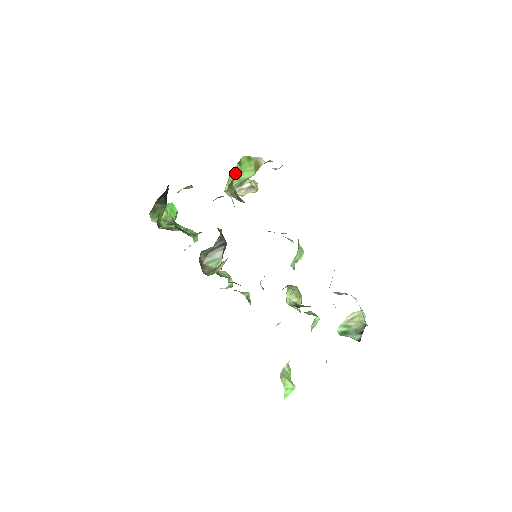
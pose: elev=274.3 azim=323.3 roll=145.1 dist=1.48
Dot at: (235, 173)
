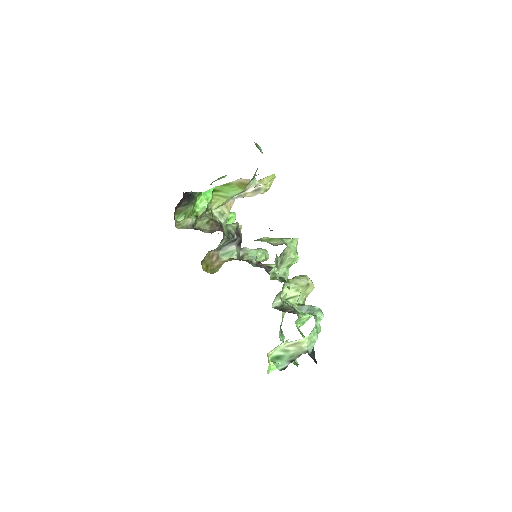
Dot at: (218, 196)
